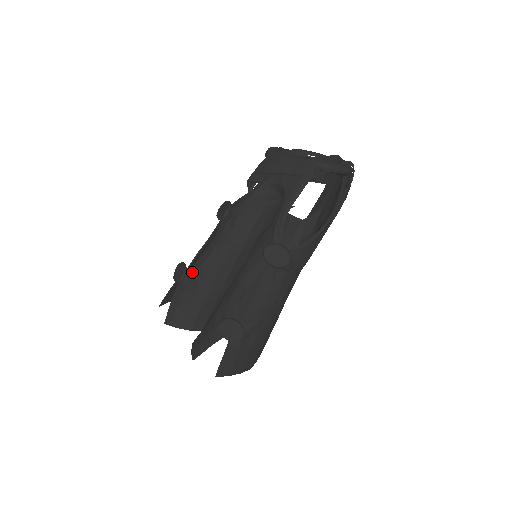
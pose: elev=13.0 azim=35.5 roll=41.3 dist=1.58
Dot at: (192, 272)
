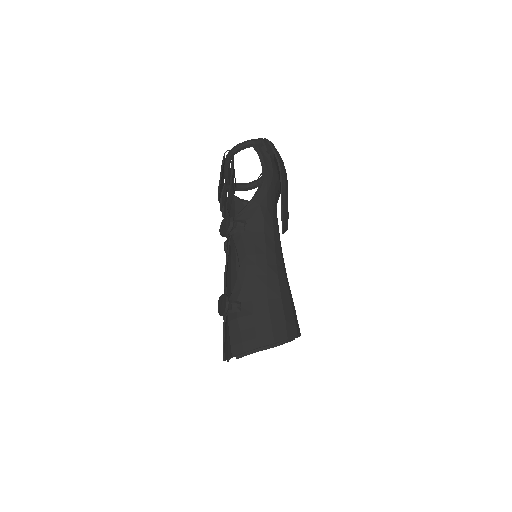
Dot at: occluded
